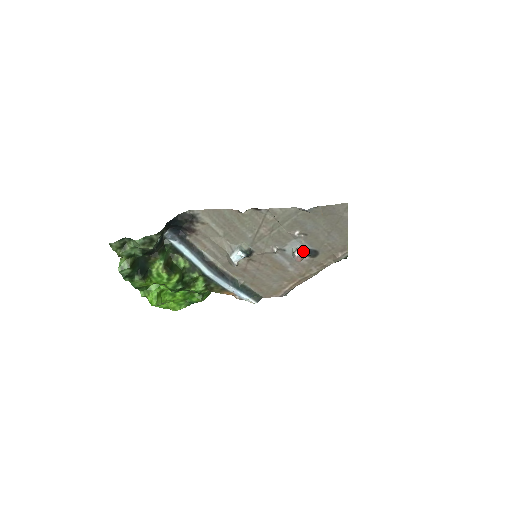
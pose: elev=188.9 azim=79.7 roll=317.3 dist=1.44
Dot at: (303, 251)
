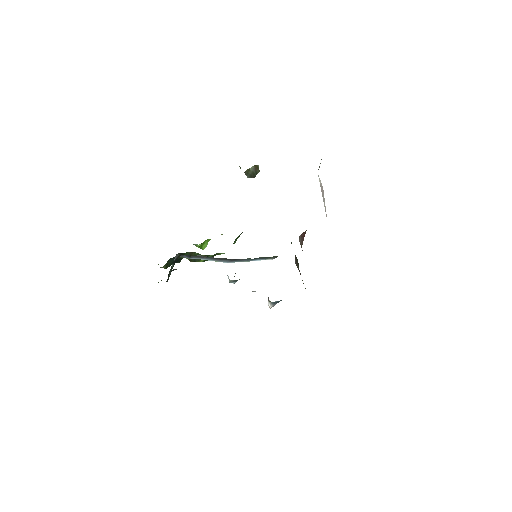
Dot at: (273, 304)
